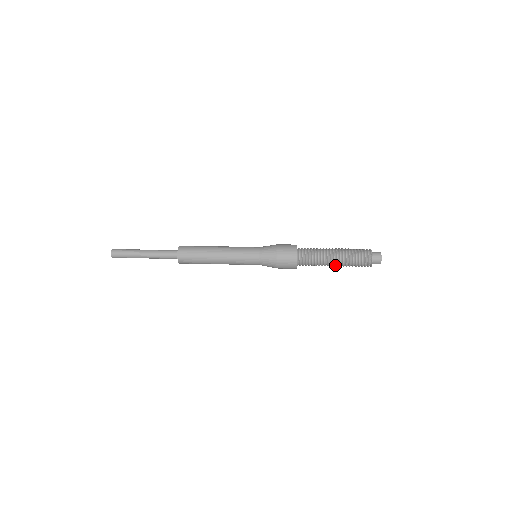
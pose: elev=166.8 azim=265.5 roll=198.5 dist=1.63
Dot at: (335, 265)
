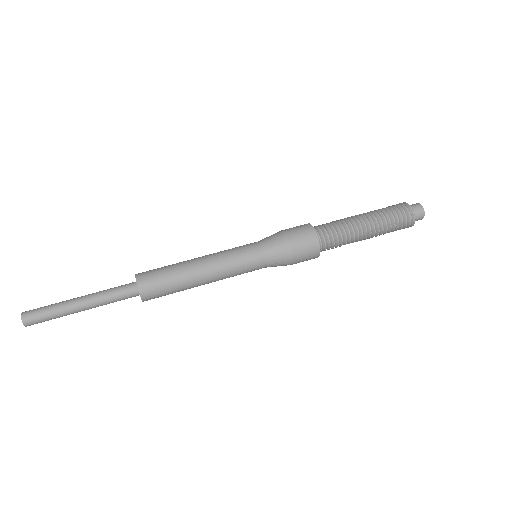
Dot at: occluded
